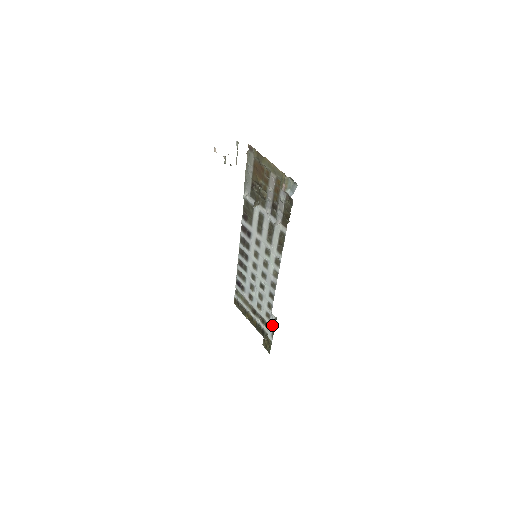
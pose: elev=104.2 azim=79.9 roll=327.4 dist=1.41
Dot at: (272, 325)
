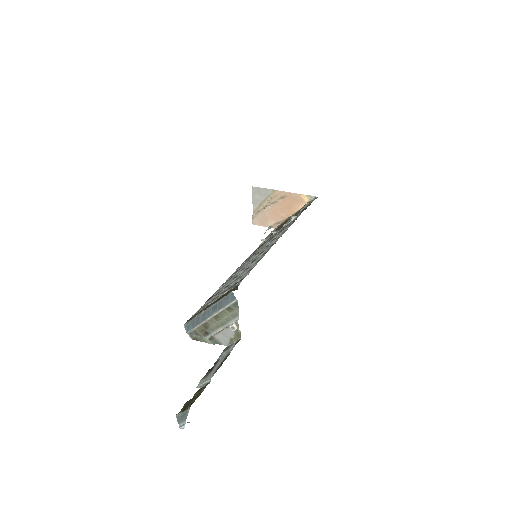
Dot at: (225, 356)
